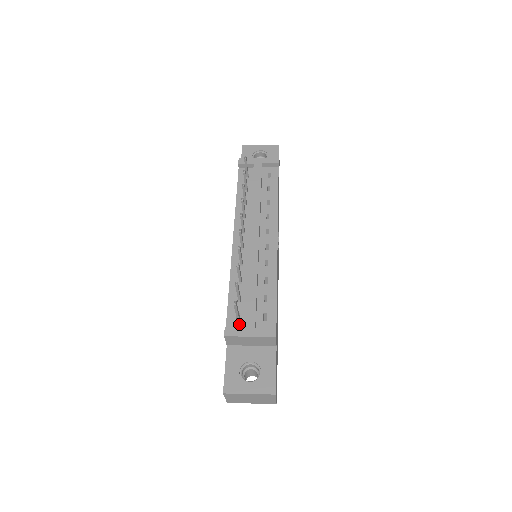
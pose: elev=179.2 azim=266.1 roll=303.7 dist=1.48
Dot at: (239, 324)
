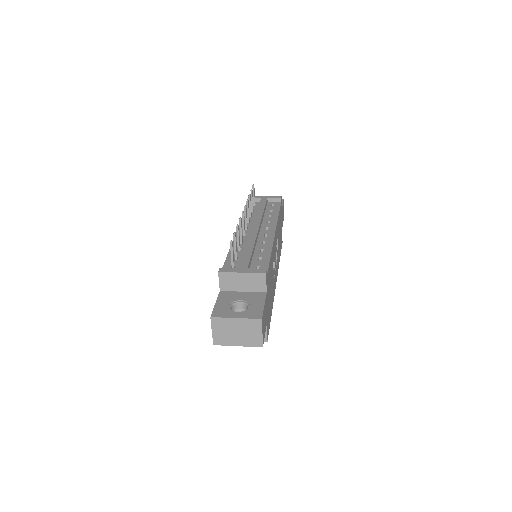
Dot at: occluded
